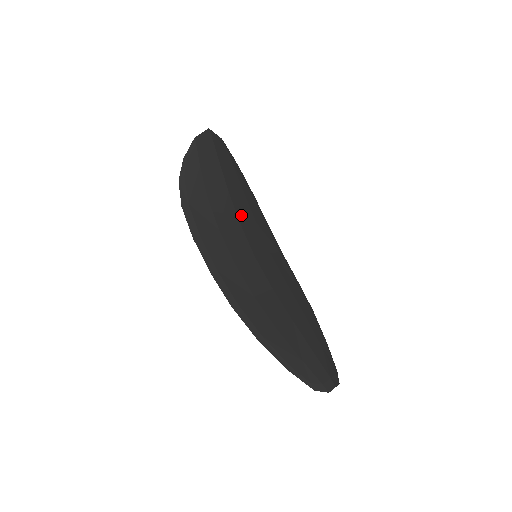
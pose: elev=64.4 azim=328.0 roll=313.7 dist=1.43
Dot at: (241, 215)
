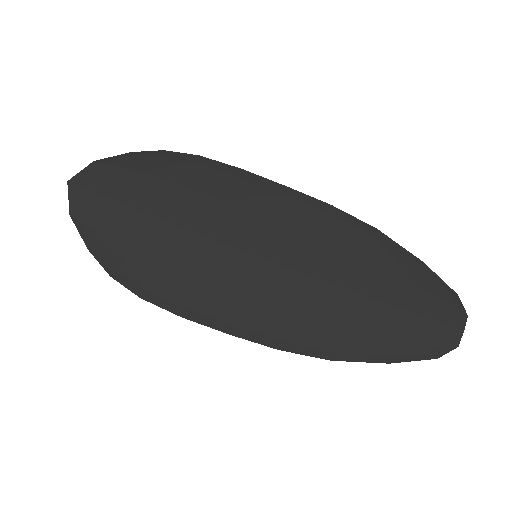
Dot at: (200, 224)
